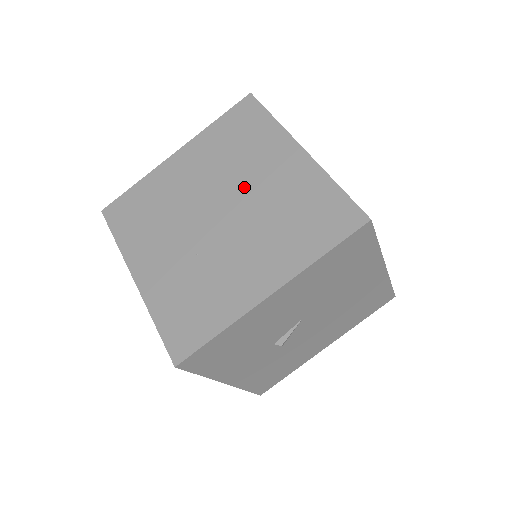
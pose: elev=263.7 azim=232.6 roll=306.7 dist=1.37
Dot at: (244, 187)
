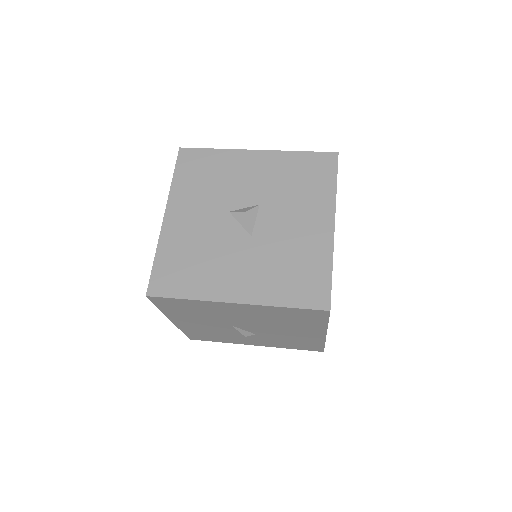
Dot at: occluded
